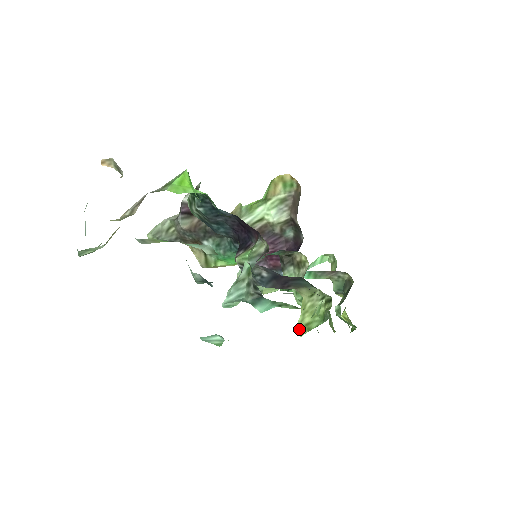
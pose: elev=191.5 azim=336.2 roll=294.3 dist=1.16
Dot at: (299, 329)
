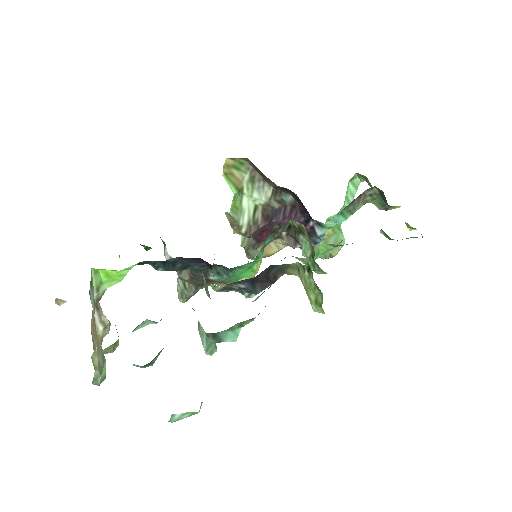
Dot at: (315, 310)
